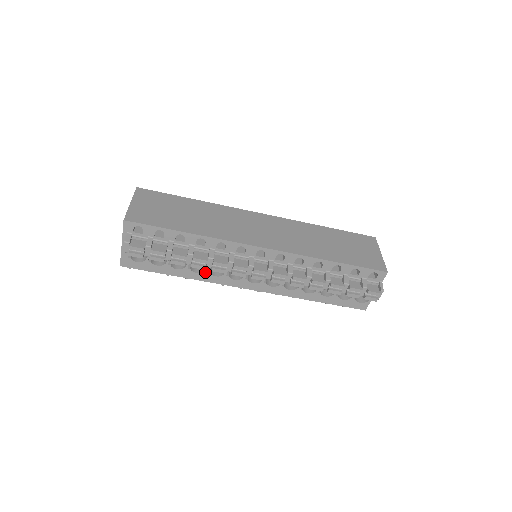
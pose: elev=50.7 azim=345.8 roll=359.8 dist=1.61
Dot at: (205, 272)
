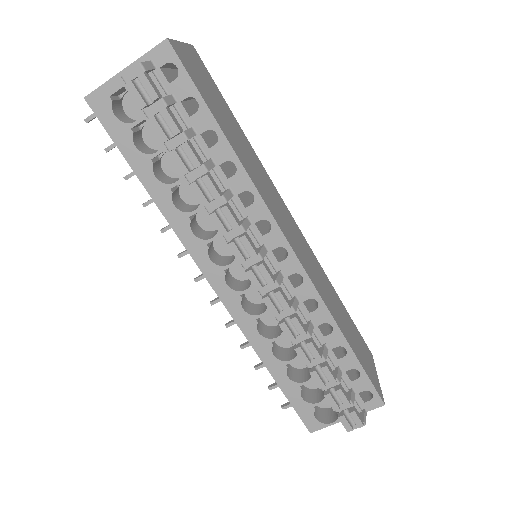
Dot at: (186, 214)
